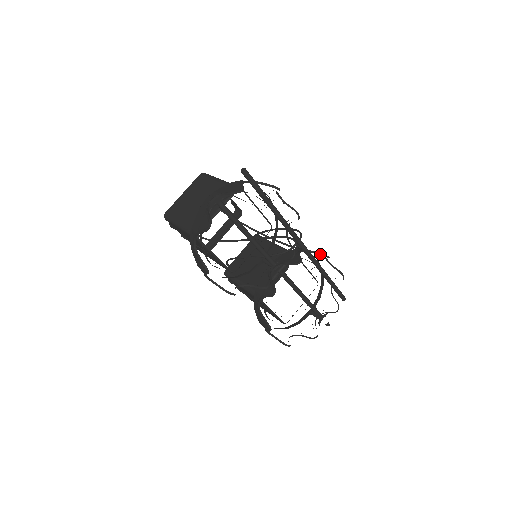
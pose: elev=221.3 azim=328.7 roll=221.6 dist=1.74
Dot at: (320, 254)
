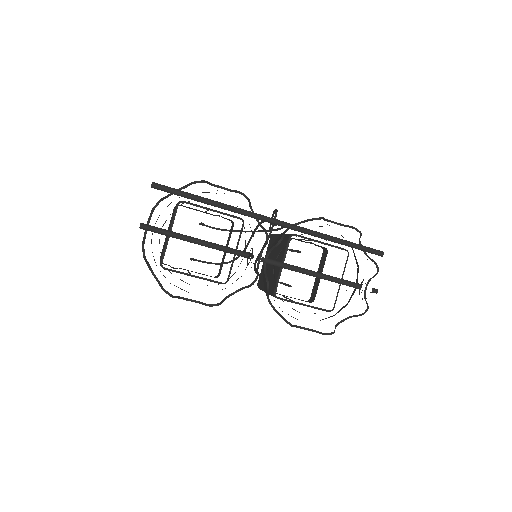
Dot at: (308, 220)
